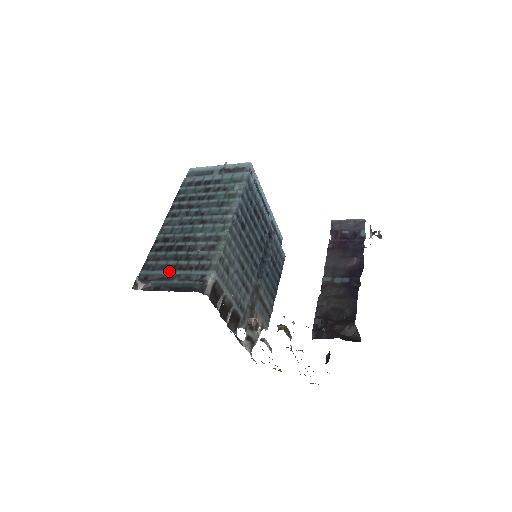
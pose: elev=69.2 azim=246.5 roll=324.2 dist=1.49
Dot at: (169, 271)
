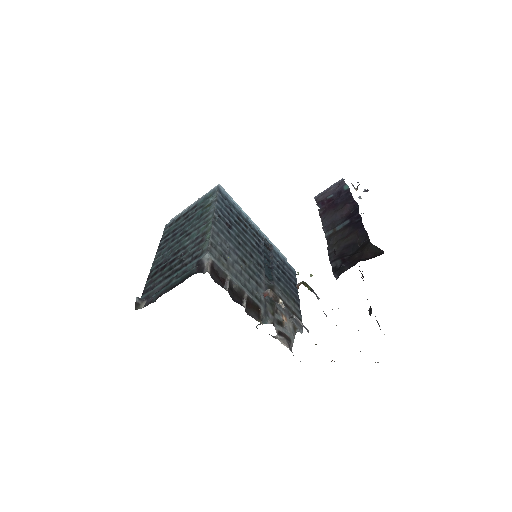
Dot at: (166, 279)
